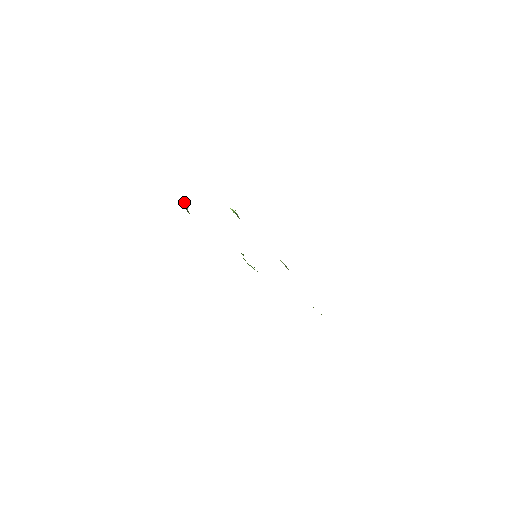
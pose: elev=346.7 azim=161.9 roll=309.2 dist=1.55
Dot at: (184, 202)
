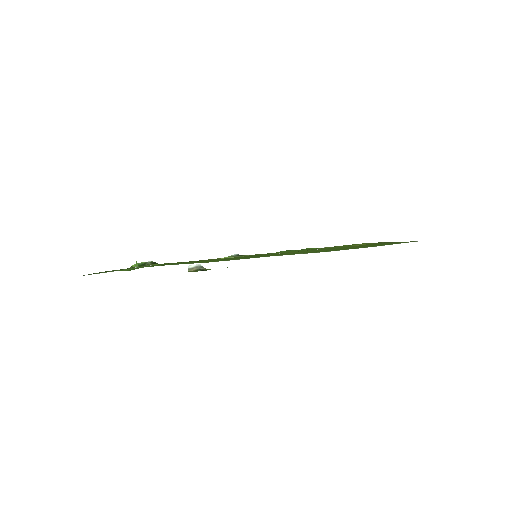
Dot at: (192, 267)
